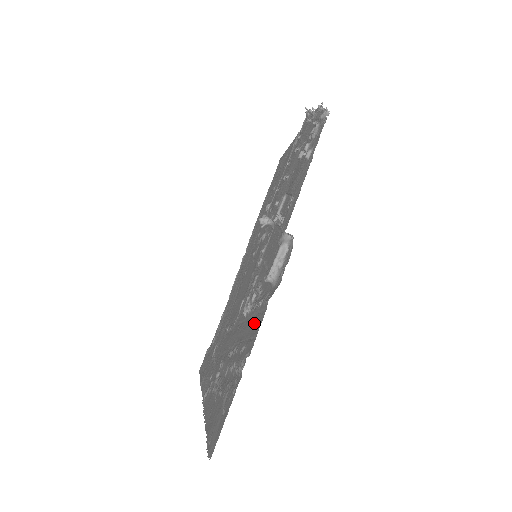
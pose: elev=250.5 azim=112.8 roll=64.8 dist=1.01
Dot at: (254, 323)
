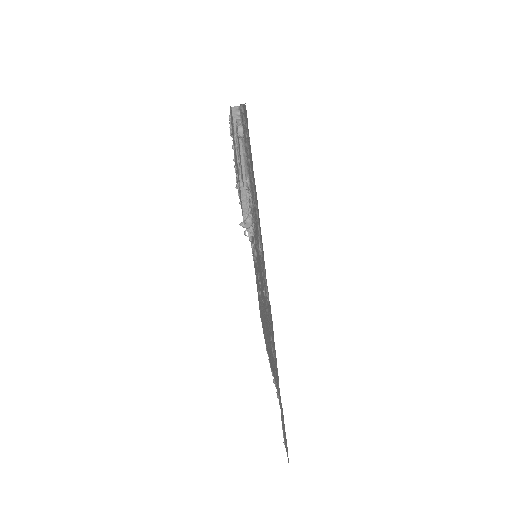
Dot at: (244, 136)
